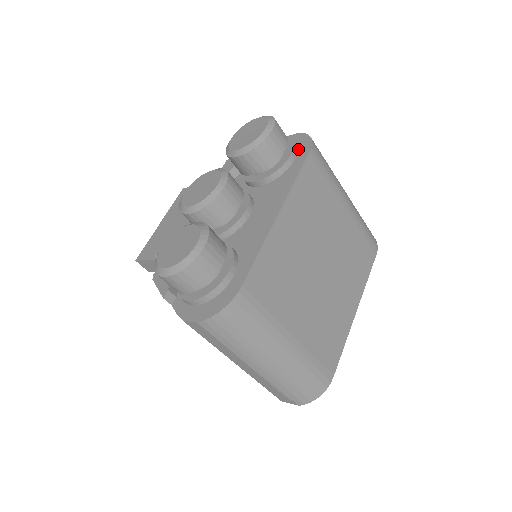
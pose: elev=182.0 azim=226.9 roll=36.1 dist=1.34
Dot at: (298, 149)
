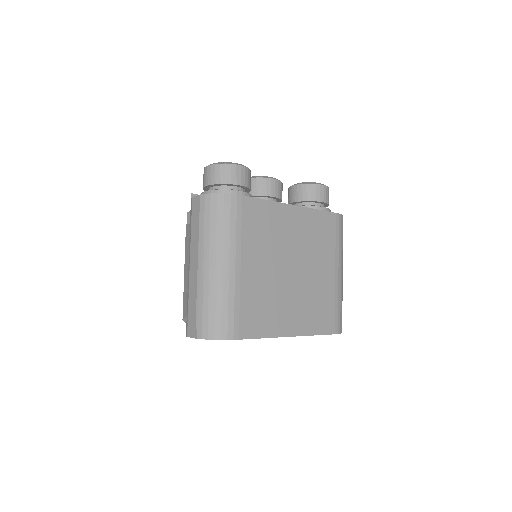
Dot at: occluded
